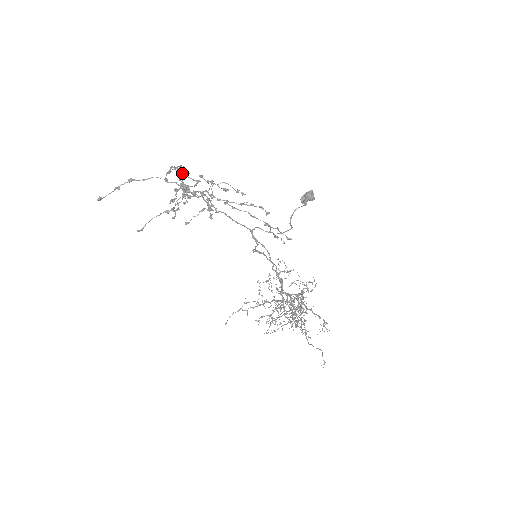
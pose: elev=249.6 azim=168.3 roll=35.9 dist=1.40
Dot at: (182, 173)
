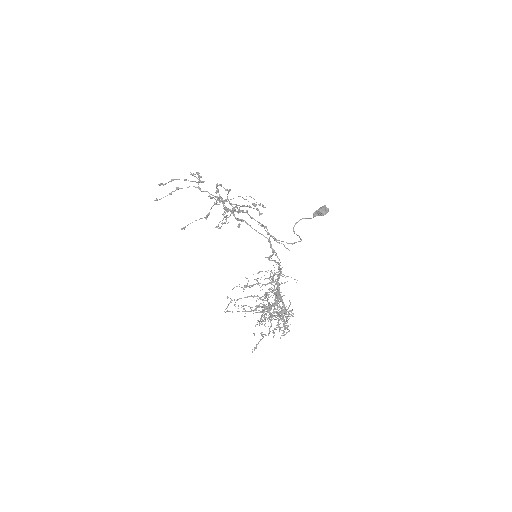
Dot at: occluded
